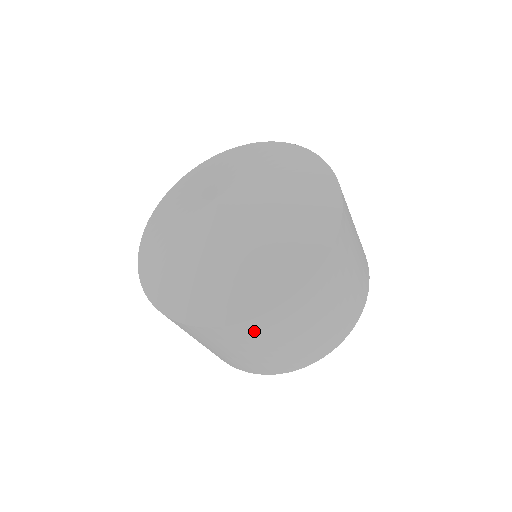
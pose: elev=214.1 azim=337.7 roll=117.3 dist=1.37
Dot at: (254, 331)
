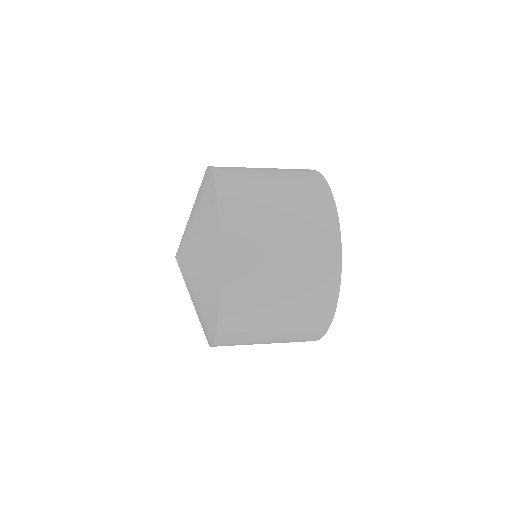
Dot at: (230, 345)
